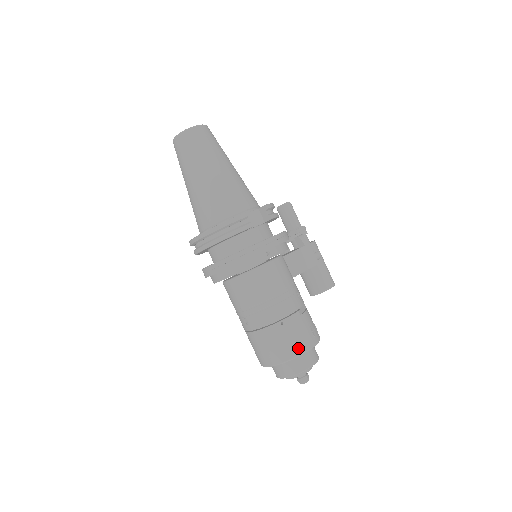
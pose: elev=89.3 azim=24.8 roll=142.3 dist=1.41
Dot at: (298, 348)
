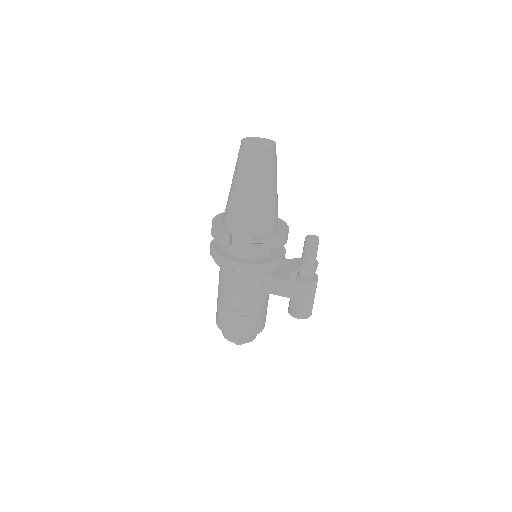
Dot at: (225, 328)
